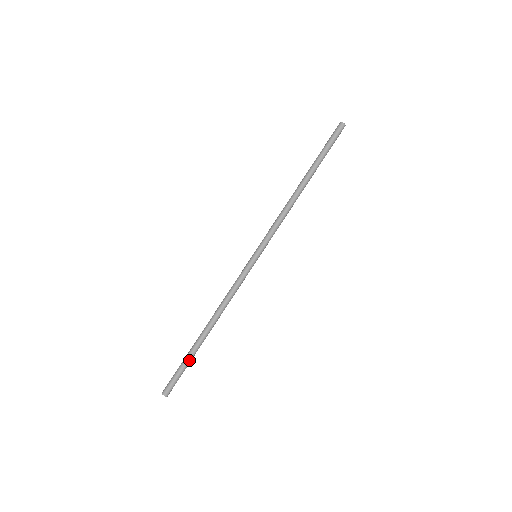
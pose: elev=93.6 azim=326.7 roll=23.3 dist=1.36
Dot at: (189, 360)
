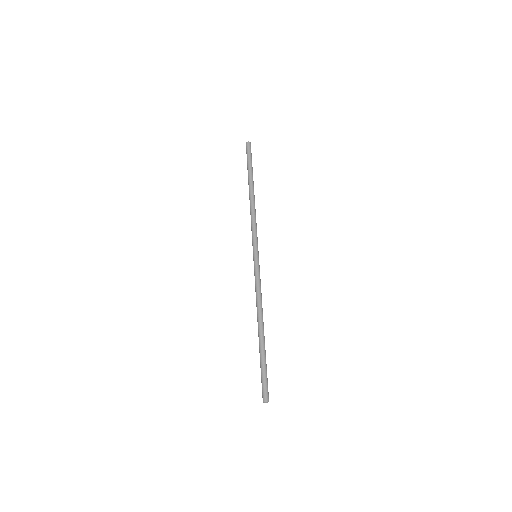
Dot at: (265, 361)
